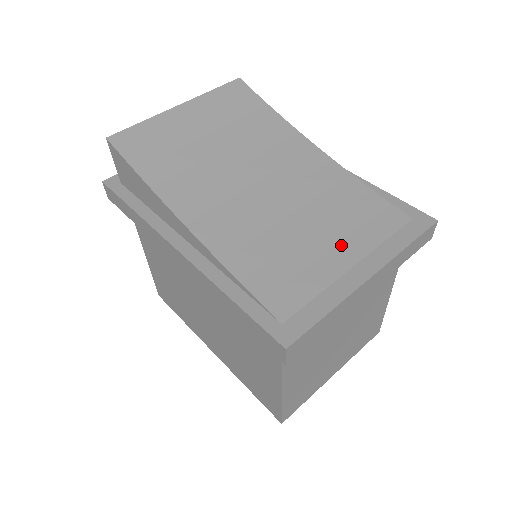
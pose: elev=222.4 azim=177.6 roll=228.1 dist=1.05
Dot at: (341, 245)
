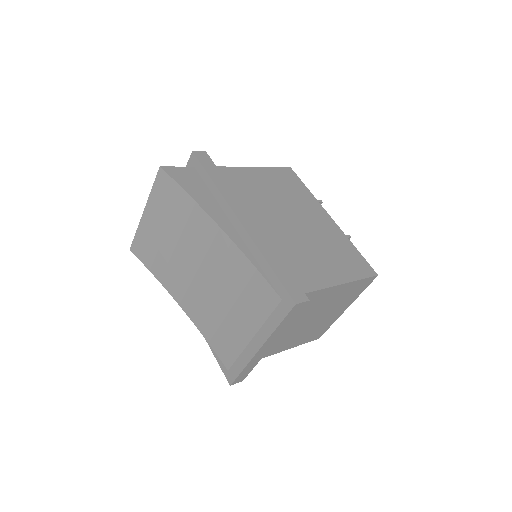
Dot at: (245, 321)
